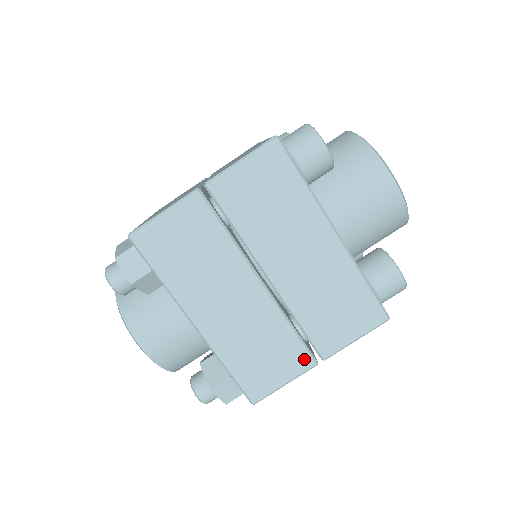
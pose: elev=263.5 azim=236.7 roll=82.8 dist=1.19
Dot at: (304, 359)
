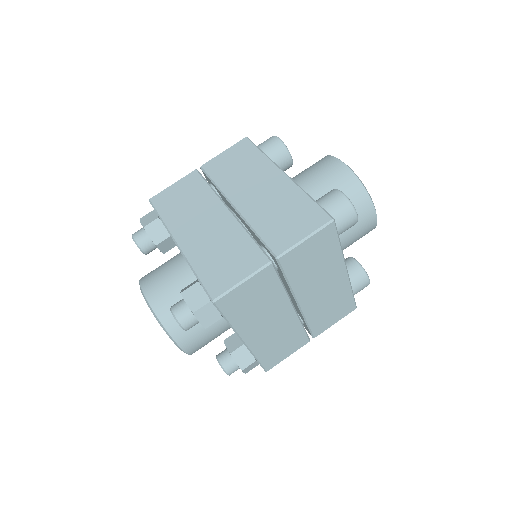
Dot at: (259, 258)
